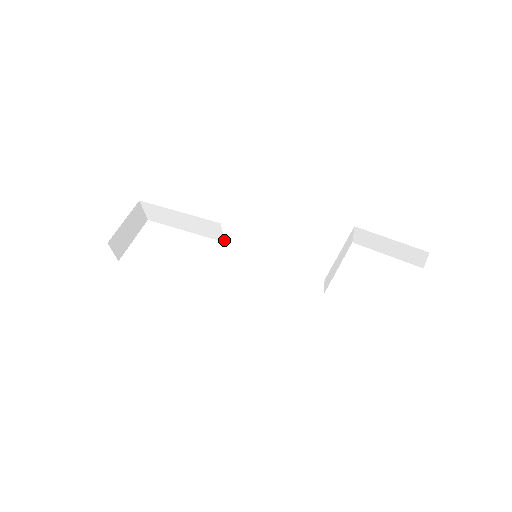
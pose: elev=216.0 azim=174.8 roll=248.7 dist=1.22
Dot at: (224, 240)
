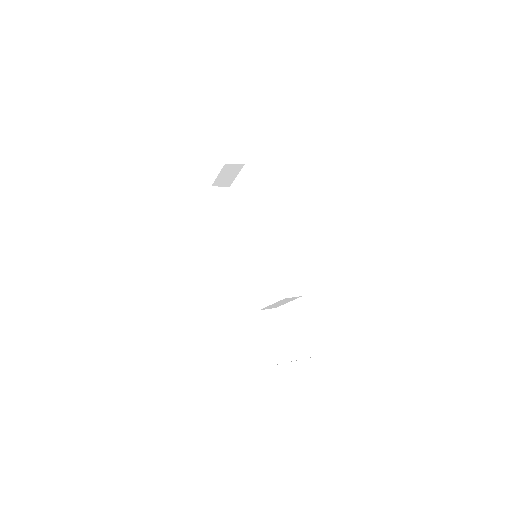
Dot at: occluded
